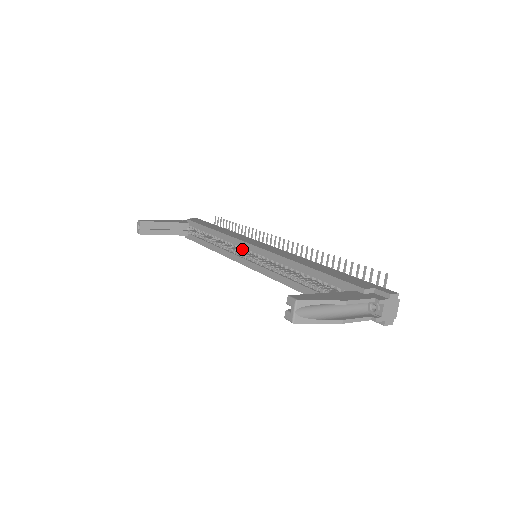
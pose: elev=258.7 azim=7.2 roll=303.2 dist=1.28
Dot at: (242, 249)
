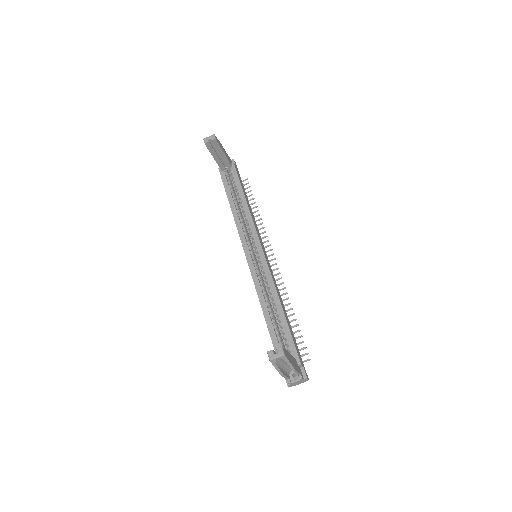
Dot at: (253, 242)
